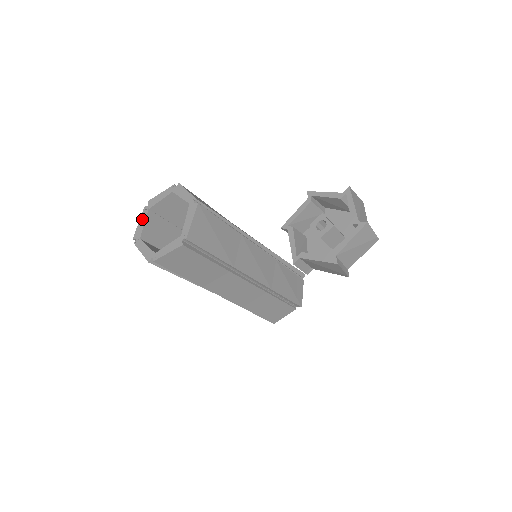
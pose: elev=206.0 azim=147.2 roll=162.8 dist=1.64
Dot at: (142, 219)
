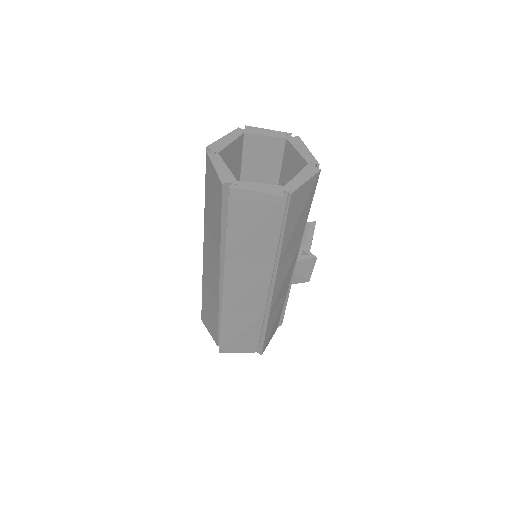
Dot at: (217, 163)
